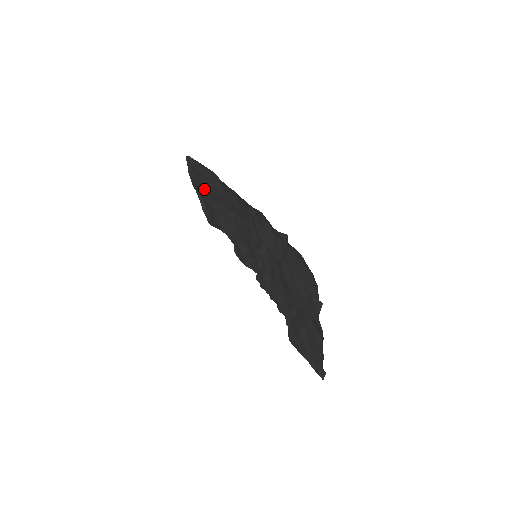
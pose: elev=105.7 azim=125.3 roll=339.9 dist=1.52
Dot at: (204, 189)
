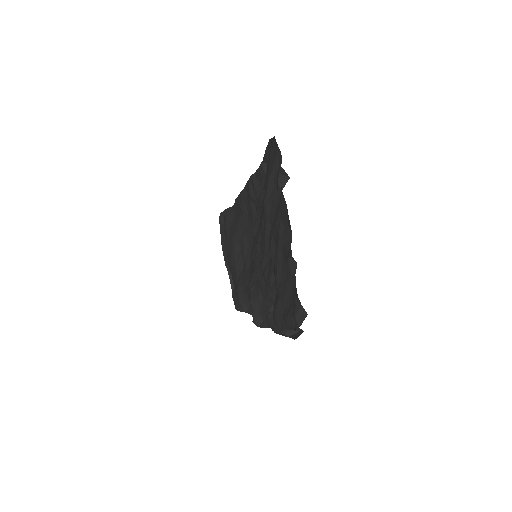
Dot at: (229, 244)
